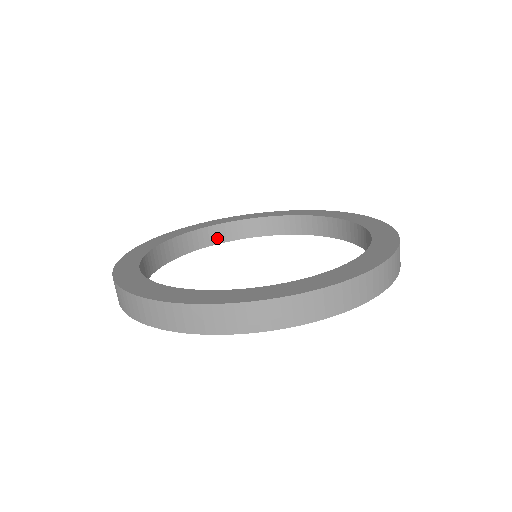
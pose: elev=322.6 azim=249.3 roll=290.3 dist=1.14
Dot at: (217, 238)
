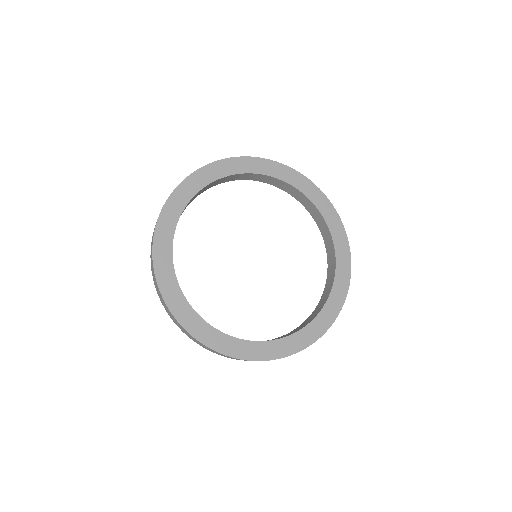
Dot at: occluded
